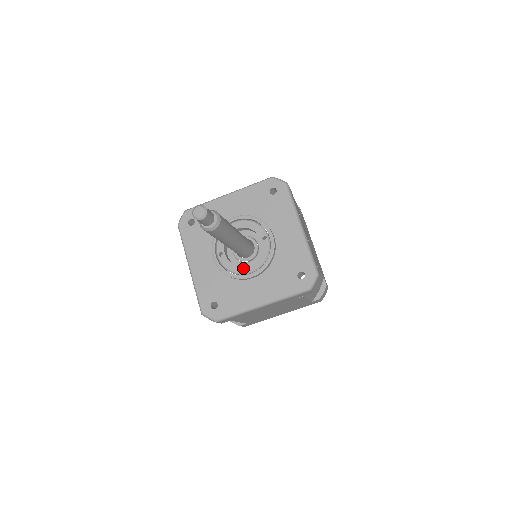
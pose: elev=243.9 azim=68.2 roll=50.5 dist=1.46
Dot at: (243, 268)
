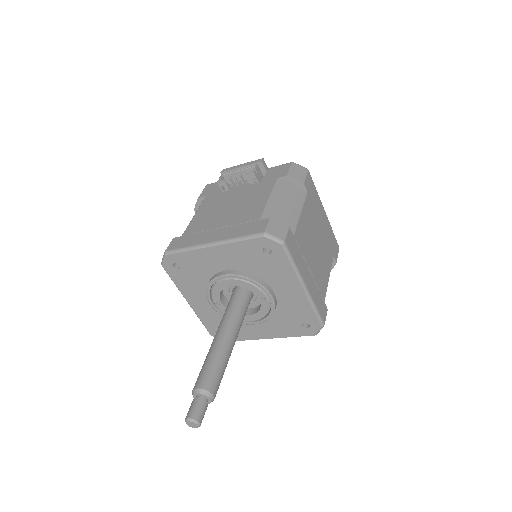
Dot at: (244, 317)
